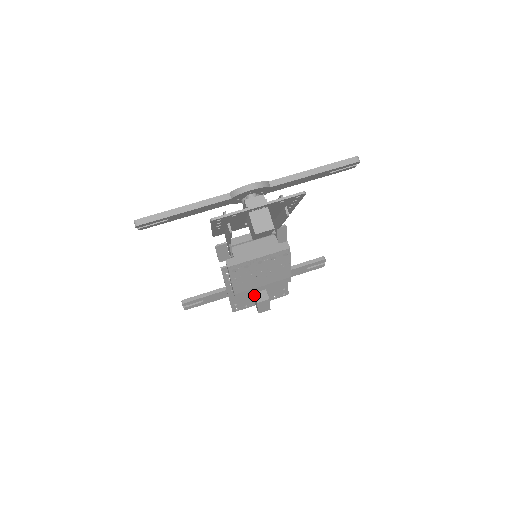
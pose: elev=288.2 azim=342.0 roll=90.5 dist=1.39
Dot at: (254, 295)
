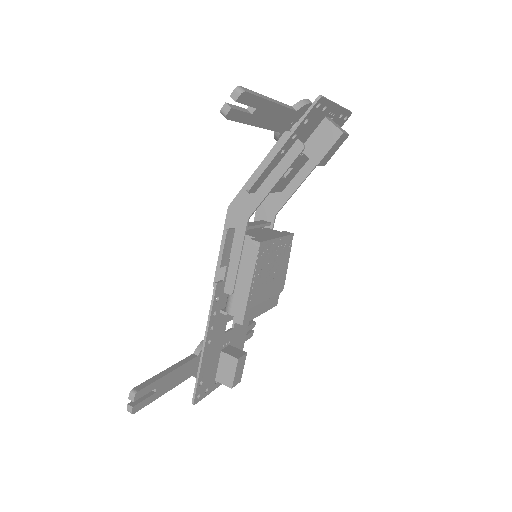
Dot at: (227, 353)
